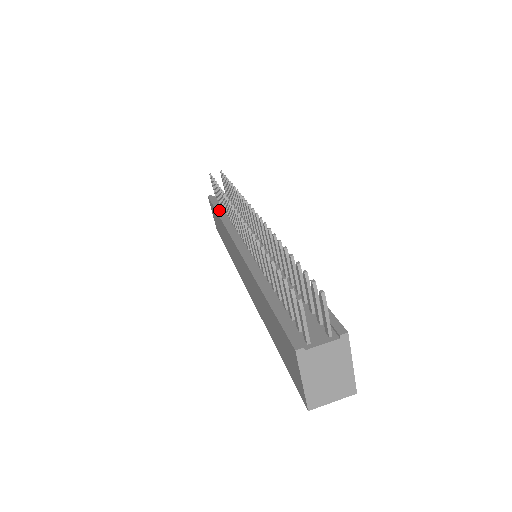
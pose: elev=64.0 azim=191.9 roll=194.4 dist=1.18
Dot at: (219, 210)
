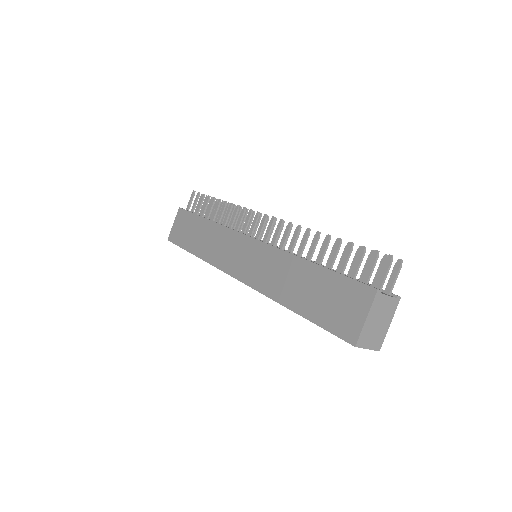
Dot at: occluded
